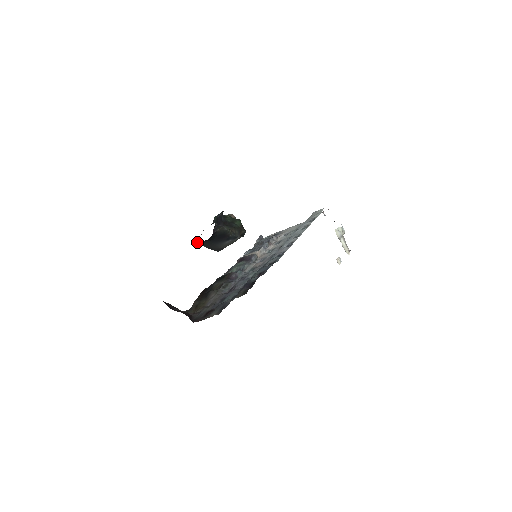
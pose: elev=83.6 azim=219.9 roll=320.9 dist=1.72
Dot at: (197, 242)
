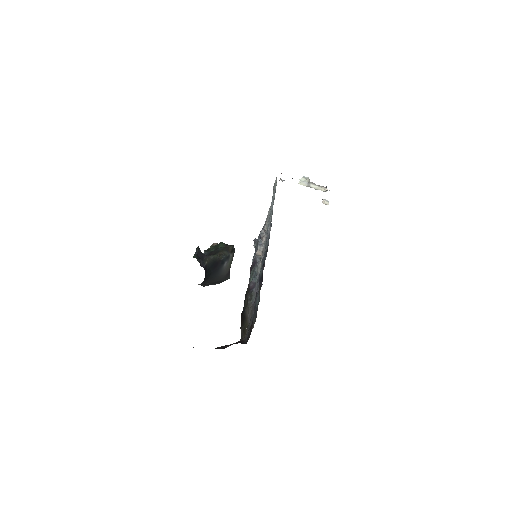
Dot at: occluded
